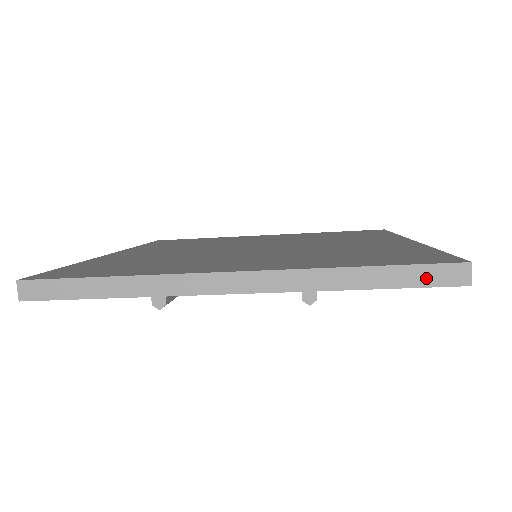
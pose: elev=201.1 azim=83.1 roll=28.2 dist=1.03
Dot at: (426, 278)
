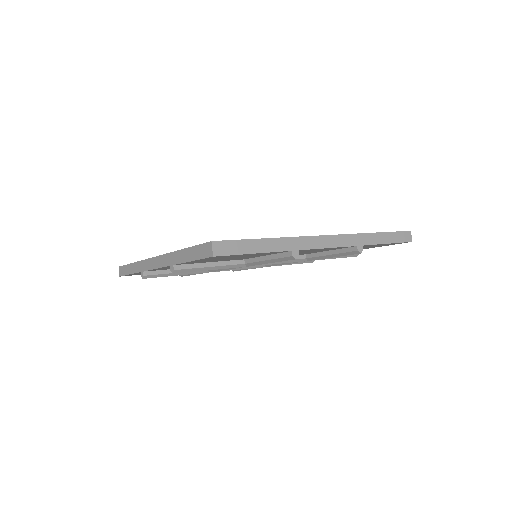
Dot at: (398, 238)
